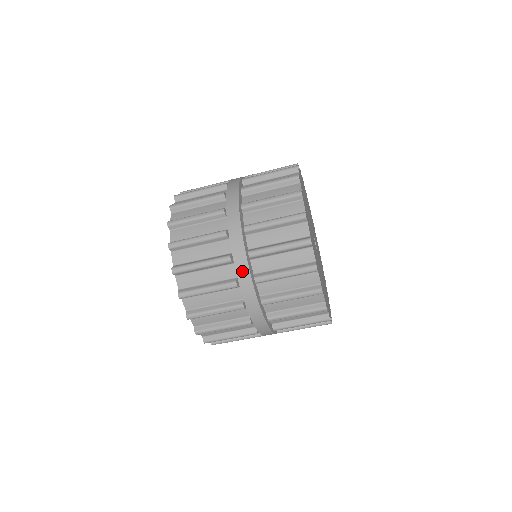
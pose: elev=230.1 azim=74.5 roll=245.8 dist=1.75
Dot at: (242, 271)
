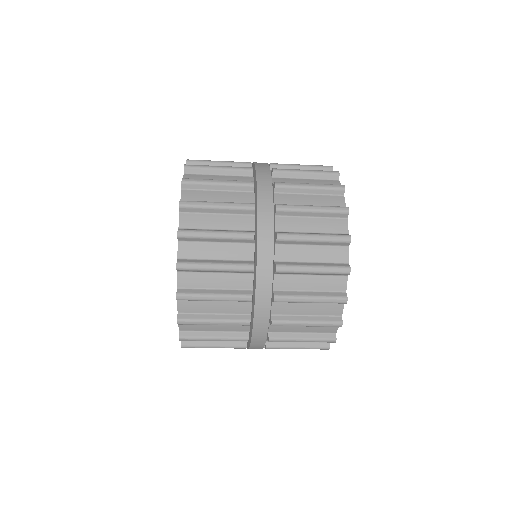
Dot at: (259, 334)
